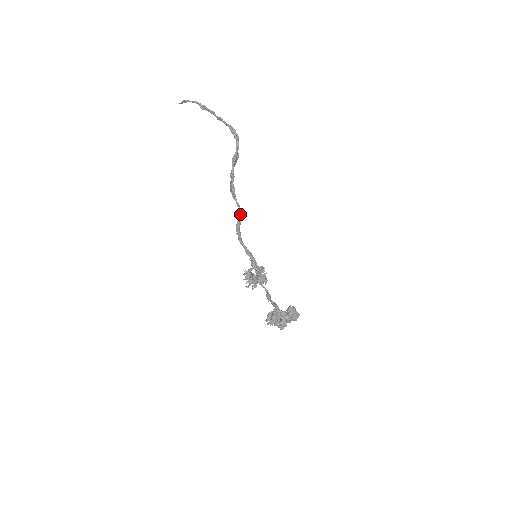
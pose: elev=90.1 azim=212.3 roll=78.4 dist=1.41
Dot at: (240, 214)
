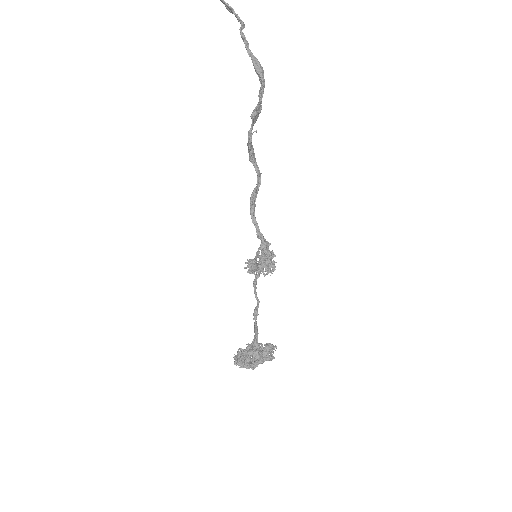
Dot at: (258, 181)
